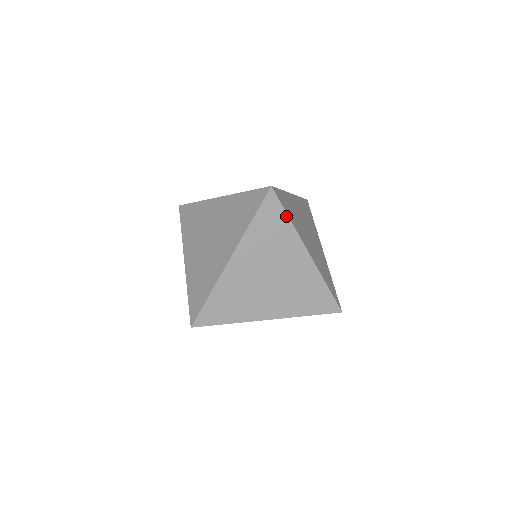
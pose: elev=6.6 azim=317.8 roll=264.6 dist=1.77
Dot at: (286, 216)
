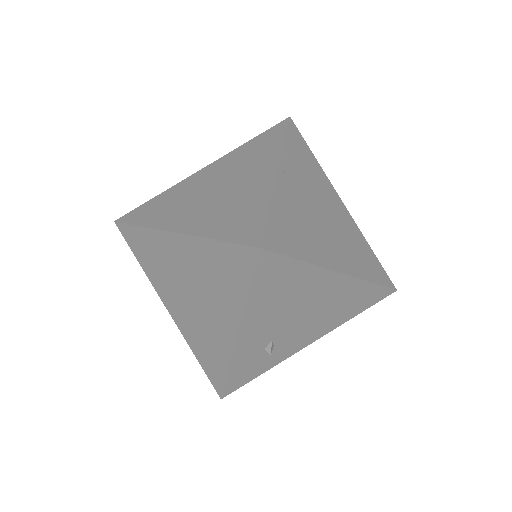
Dot at: (283, 137)
